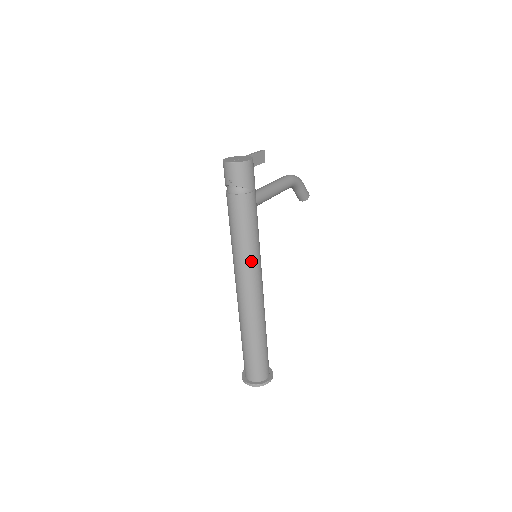
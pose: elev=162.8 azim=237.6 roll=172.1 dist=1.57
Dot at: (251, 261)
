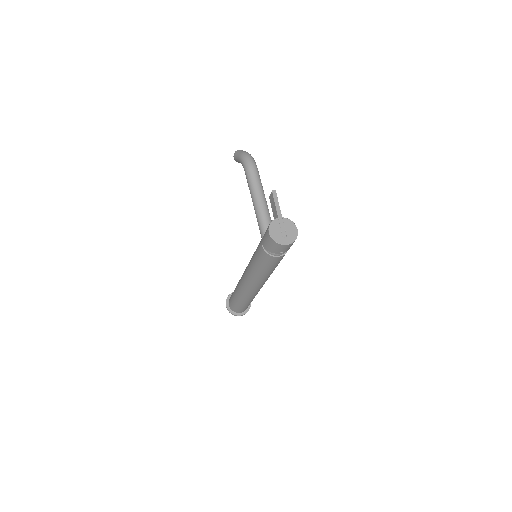
Dot at: occluded
